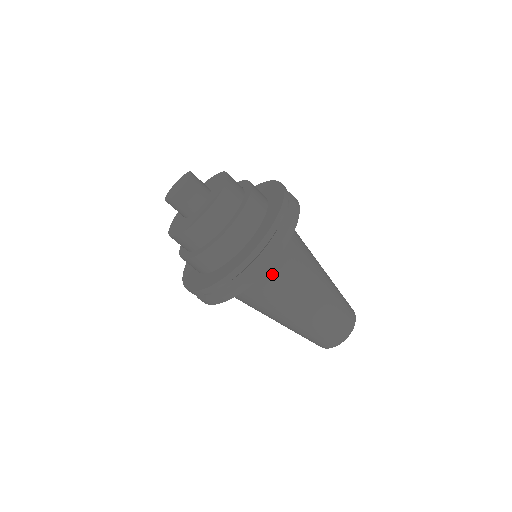
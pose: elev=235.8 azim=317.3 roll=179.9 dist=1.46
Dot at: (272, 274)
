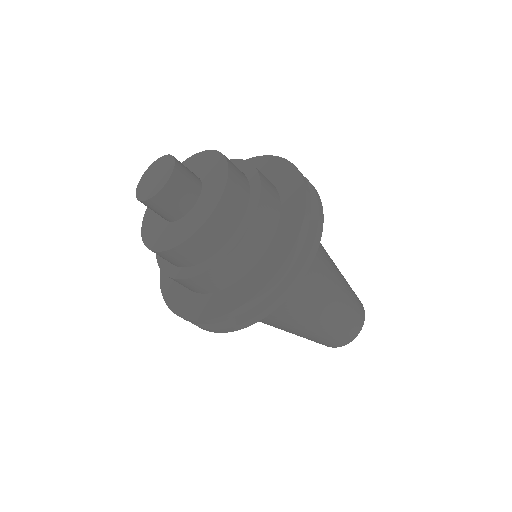
Dot at: occluded
